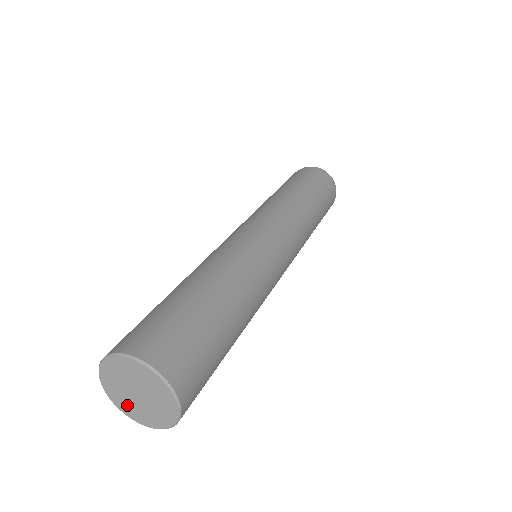
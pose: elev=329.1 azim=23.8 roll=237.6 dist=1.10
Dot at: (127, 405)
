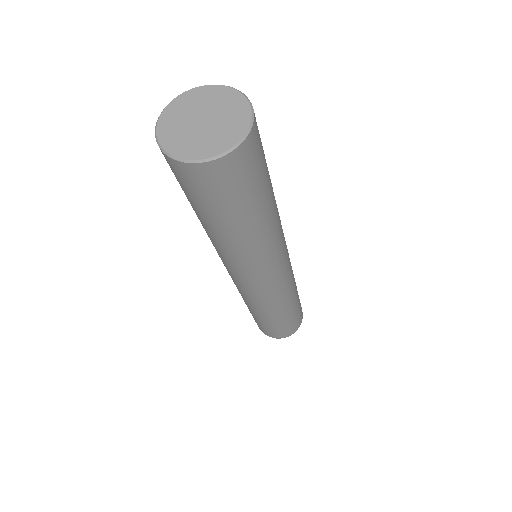
Dot at: (209, 143)
